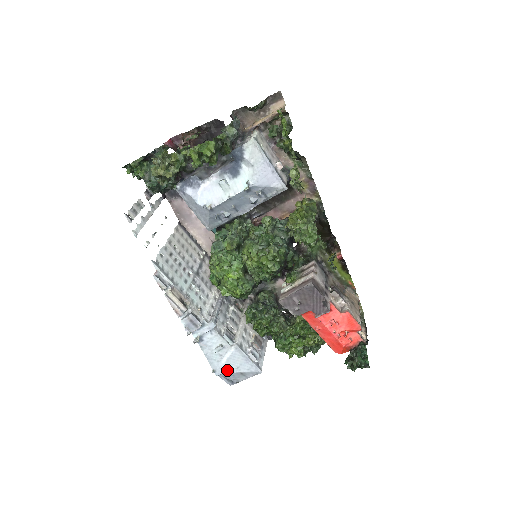
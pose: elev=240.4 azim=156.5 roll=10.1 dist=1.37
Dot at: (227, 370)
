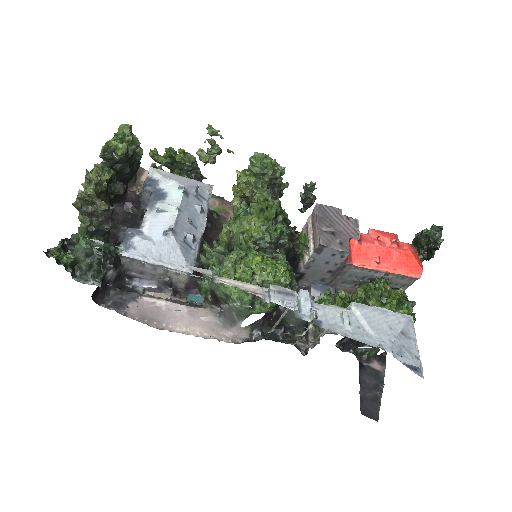
Dot at: (388, 339)
